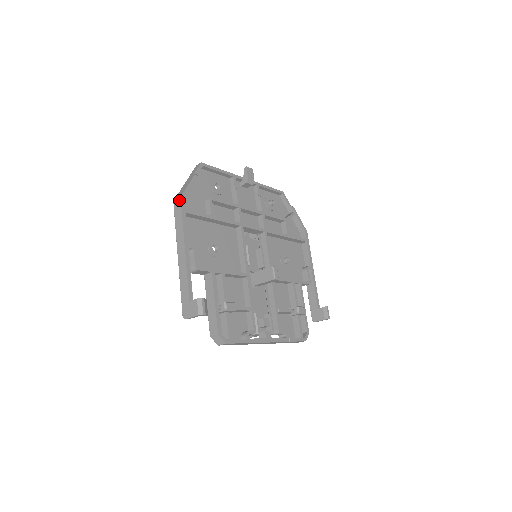
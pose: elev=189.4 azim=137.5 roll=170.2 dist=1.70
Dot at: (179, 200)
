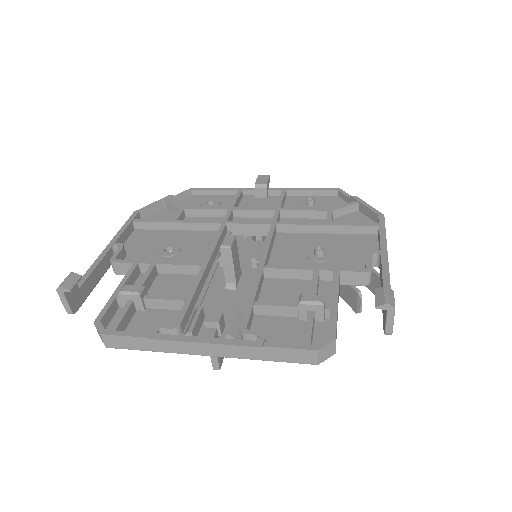
Dot at: (133, 215)
